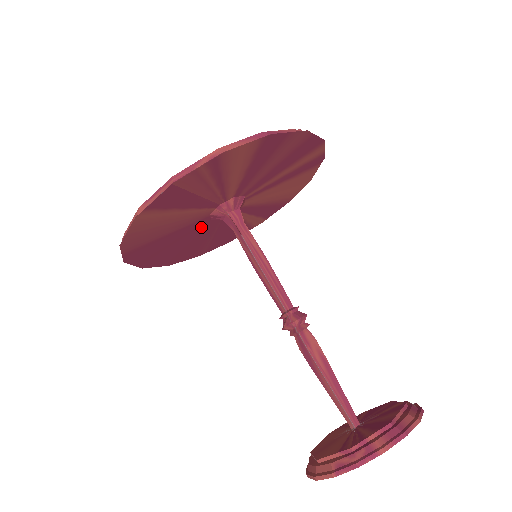
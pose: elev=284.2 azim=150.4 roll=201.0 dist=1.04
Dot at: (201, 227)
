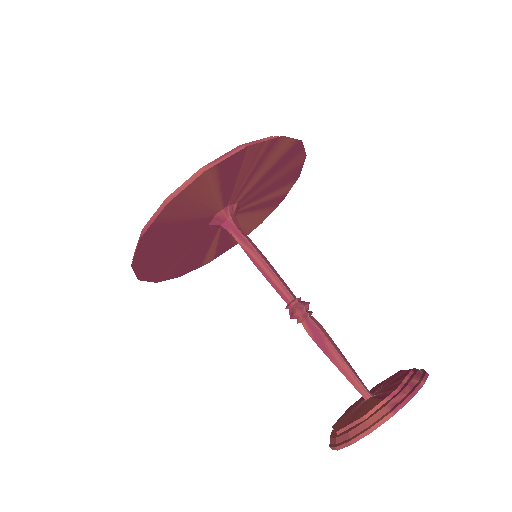
Dot at: (198, 230)
